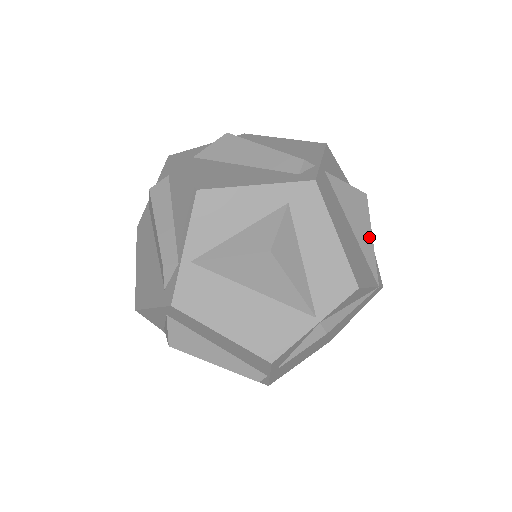
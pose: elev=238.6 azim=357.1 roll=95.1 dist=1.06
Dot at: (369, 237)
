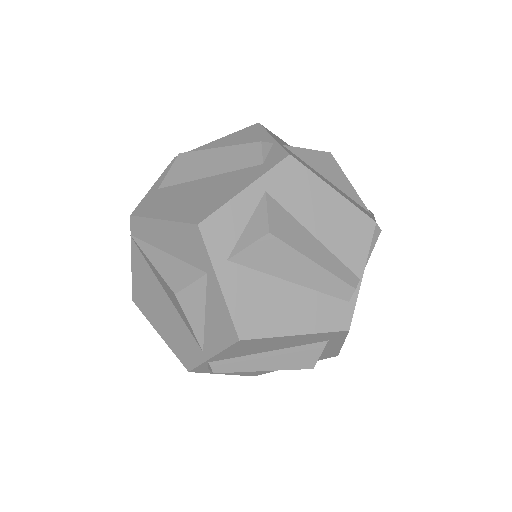
Dot at: occluded
